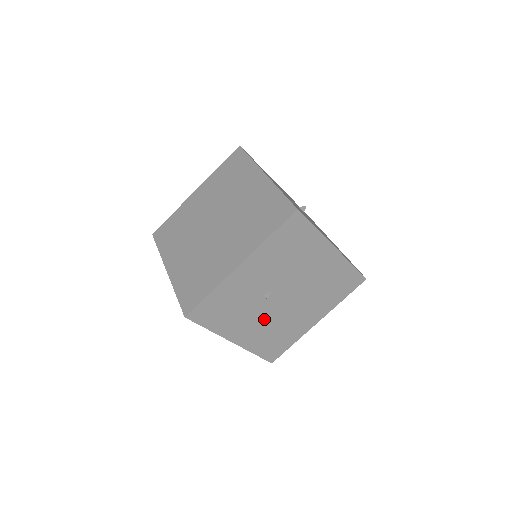
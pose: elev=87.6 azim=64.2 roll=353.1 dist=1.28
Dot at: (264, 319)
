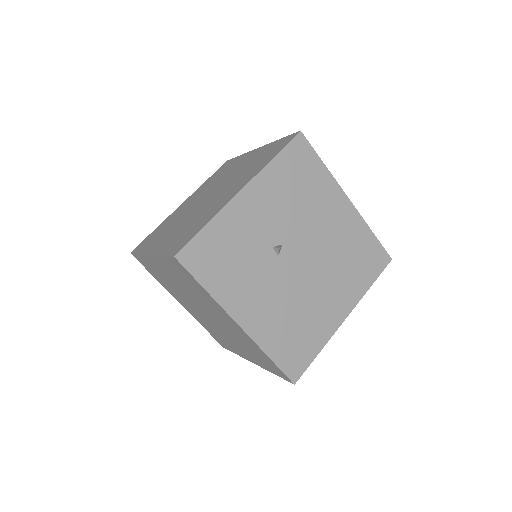
Dot at: (277, 292)
